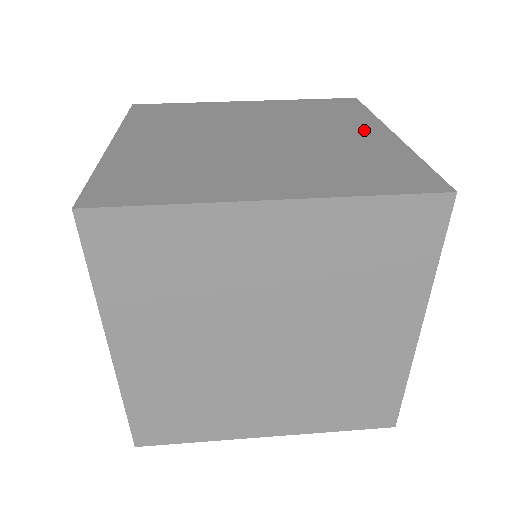
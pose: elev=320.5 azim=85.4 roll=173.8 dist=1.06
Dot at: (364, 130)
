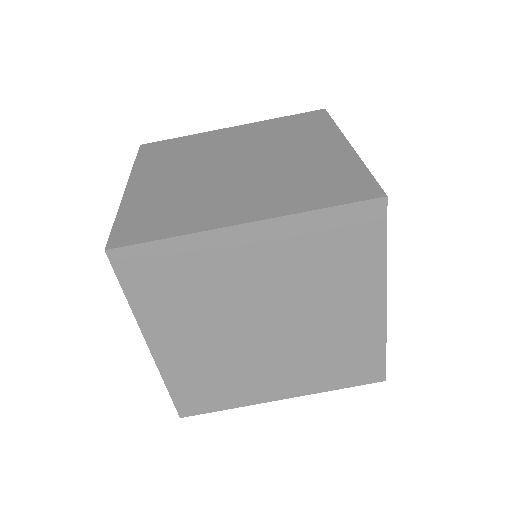
Dot at: (326, 144)
